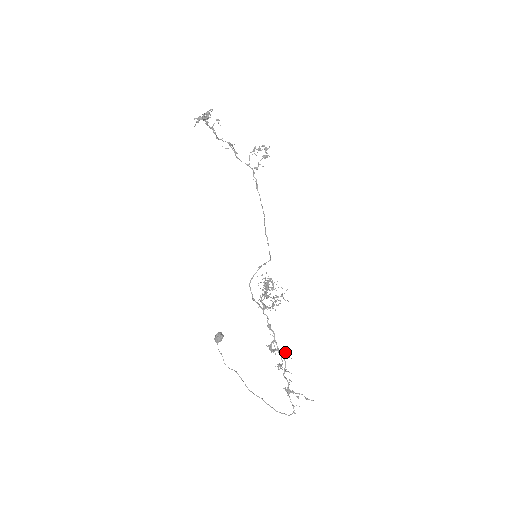
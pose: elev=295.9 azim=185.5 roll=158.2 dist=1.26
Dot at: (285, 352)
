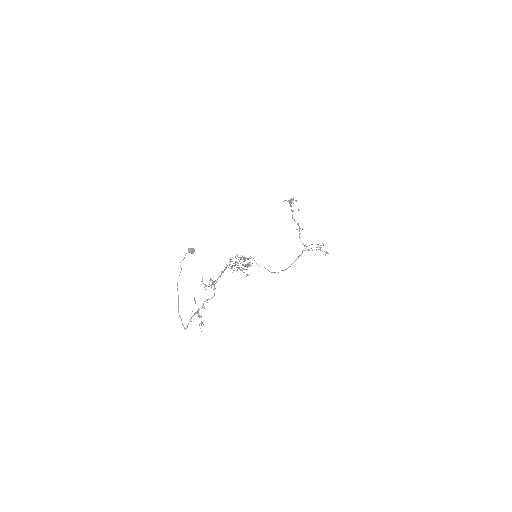
Dot at: occluded
